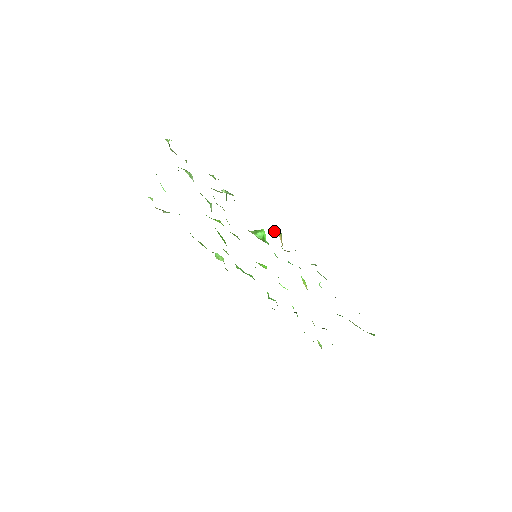
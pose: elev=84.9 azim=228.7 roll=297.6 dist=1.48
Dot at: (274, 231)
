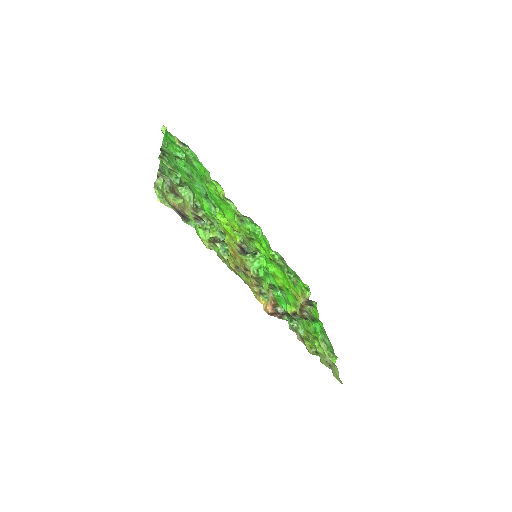
Dot at: (261, 298)
